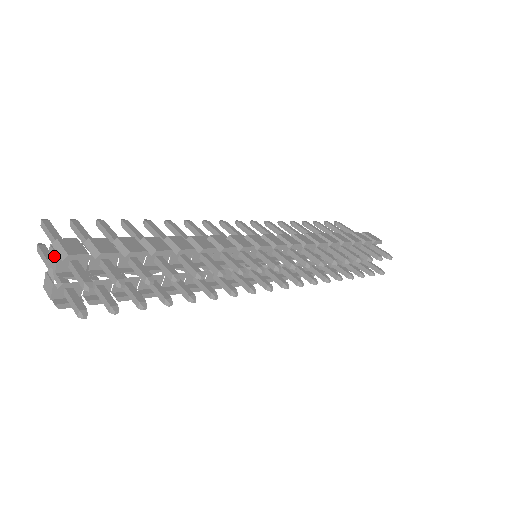
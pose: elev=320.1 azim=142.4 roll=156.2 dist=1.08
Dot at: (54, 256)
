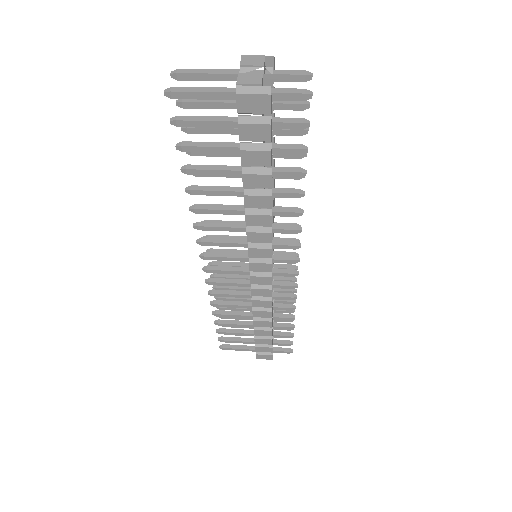
Dot at: (257, 57)
